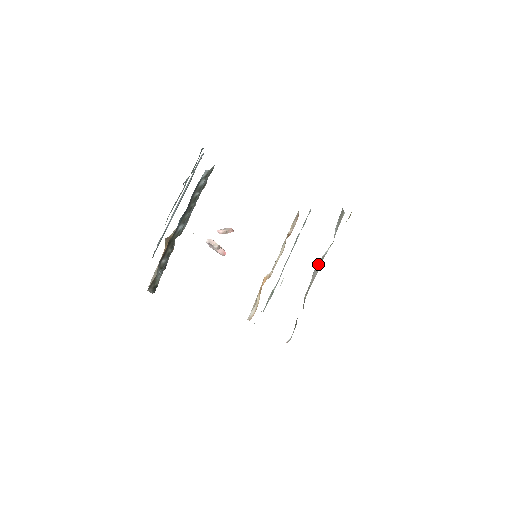
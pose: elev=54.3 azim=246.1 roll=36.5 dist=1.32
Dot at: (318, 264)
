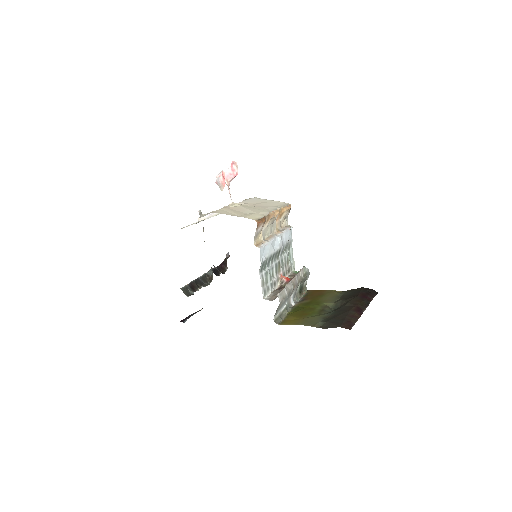
Dot at: occluded
